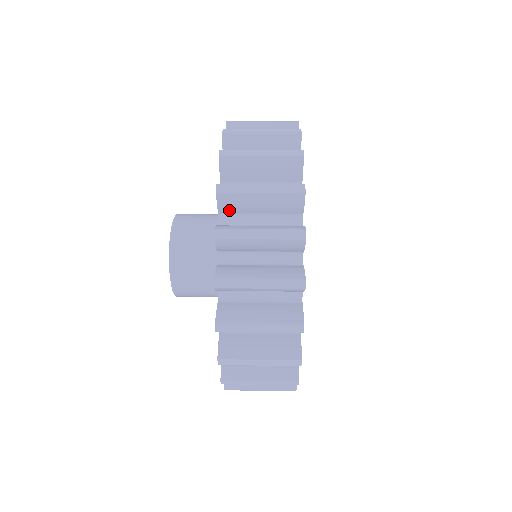
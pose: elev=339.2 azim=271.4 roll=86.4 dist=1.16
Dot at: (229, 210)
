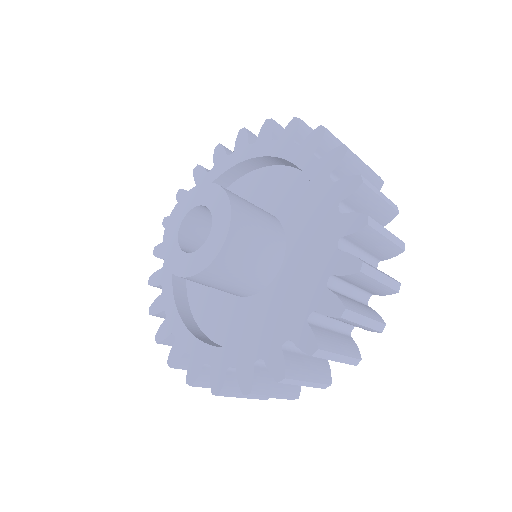
Dot at: occluded
